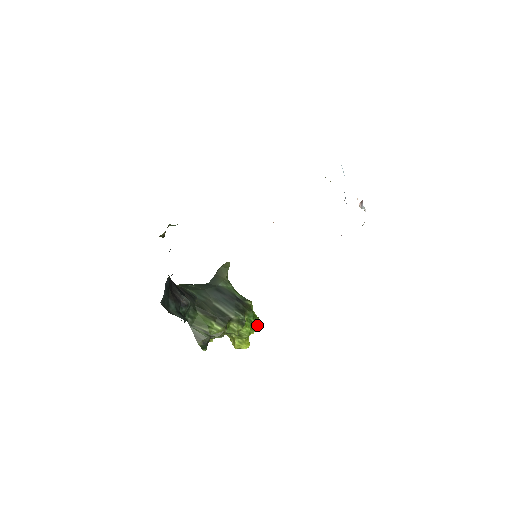
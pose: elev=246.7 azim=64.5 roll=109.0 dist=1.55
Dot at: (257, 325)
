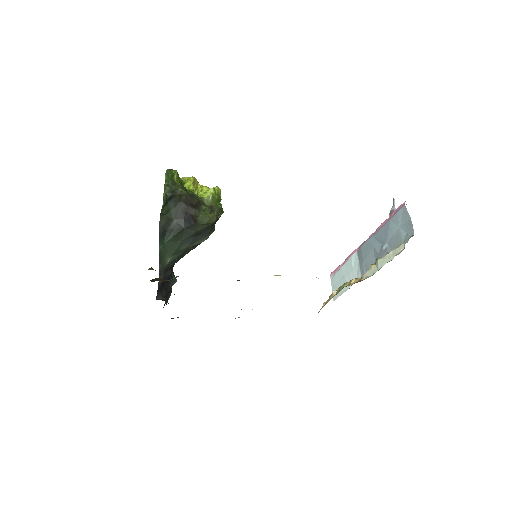
Dot at: occluded
